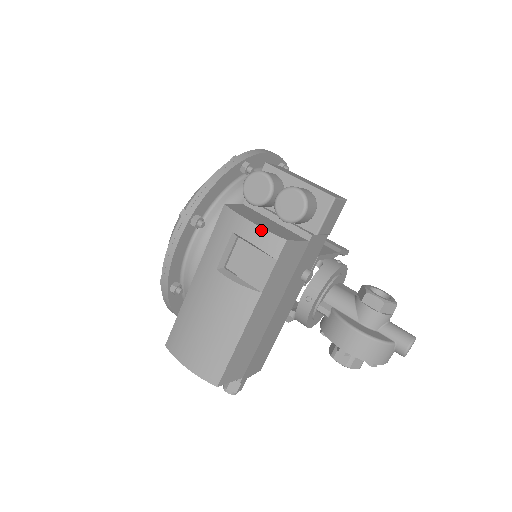
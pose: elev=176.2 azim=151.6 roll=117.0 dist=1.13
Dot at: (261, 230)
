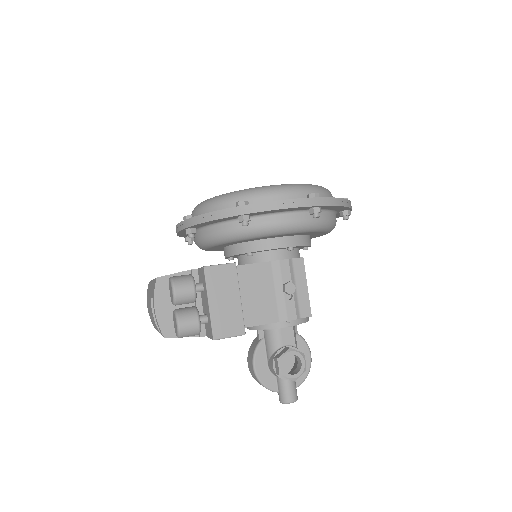
Dot at: (156, 319)
